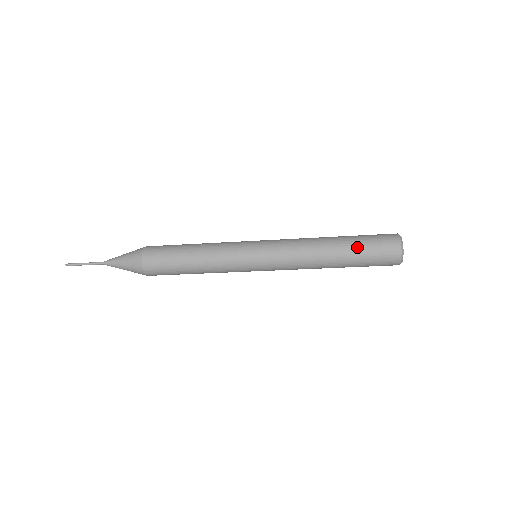
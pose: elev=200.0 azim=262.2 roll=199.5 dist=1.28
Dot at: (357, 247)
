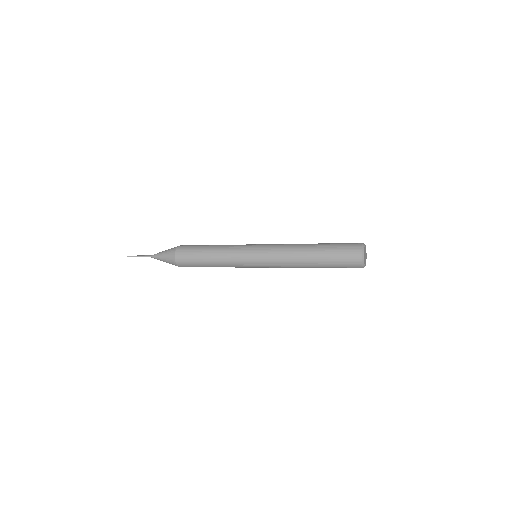
Dot at: (328, 262)
